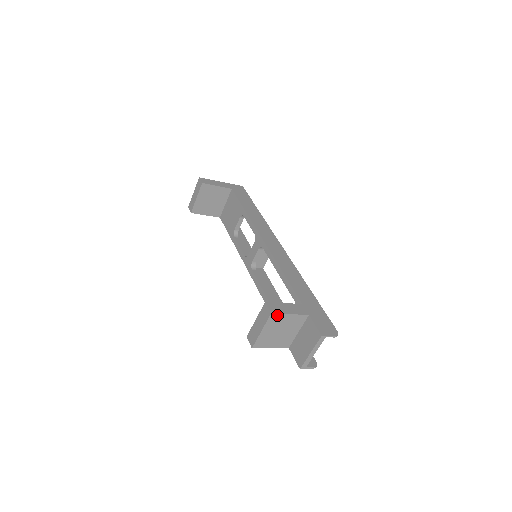
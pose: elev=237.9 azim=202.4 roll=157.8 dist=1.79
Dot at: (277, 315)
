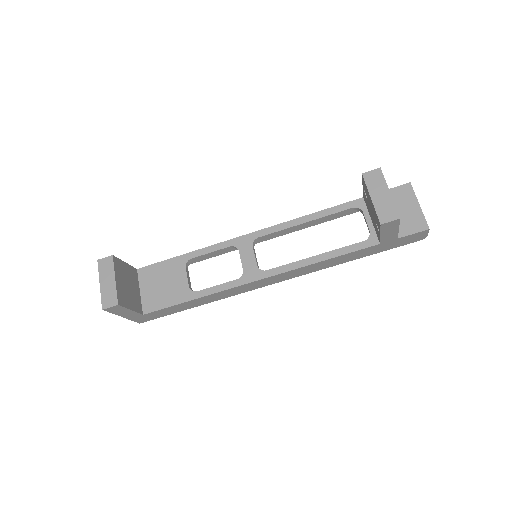
Dot at: occluded
